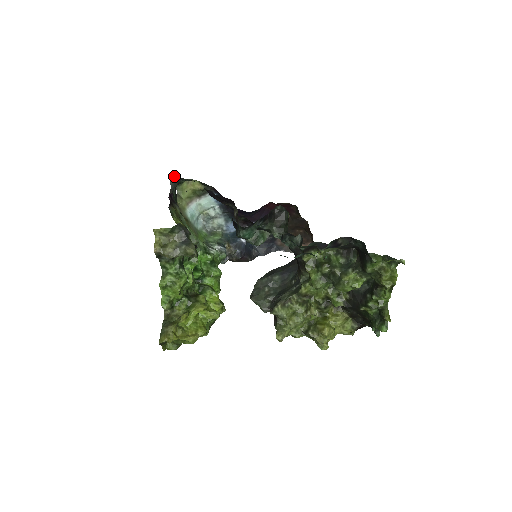
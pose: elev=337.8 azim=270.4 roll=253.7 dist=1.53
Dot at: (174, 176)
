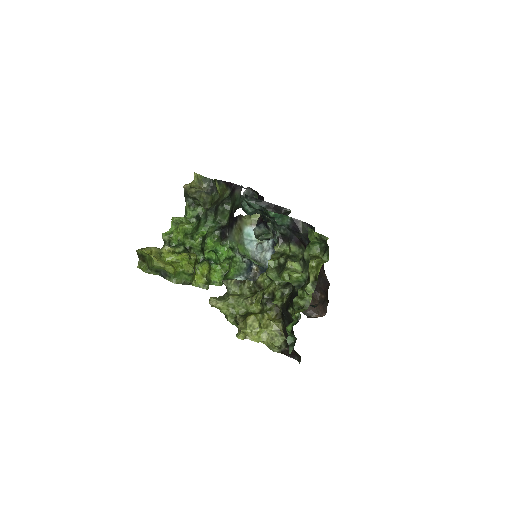
Dot at: (251, 188)
